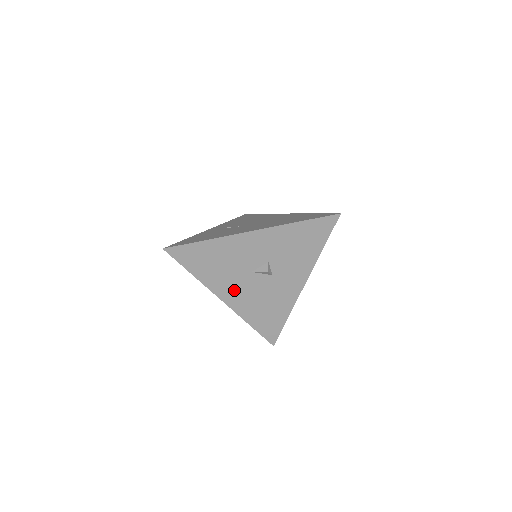
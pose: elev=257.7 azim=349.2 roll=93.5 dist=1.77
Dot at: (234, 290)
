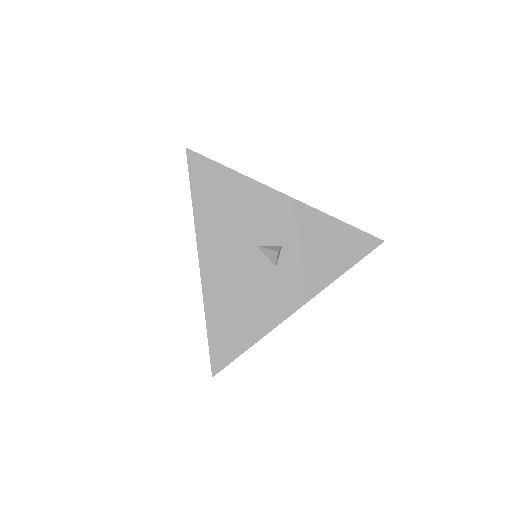
Dot at: (222, 256)
